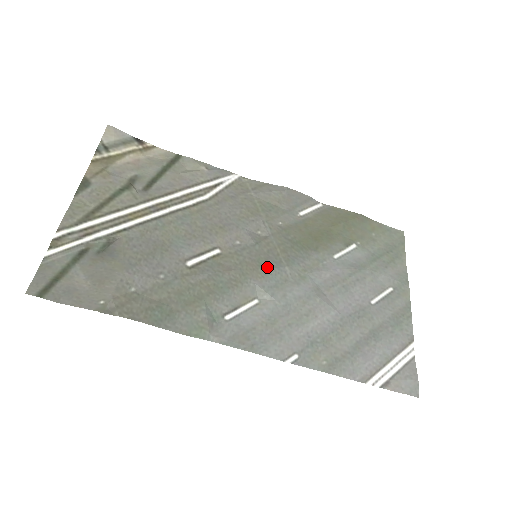
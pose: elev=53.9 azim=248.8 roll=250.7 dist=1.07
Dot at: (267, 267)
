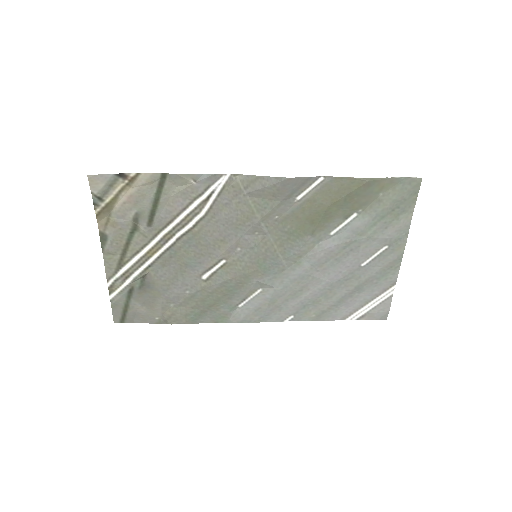
Dot at: (266, 266)
